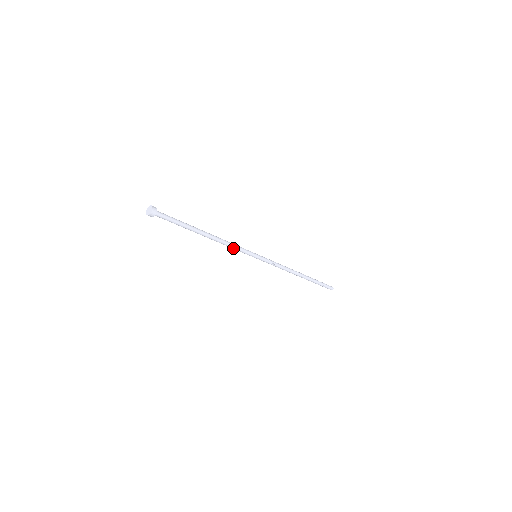
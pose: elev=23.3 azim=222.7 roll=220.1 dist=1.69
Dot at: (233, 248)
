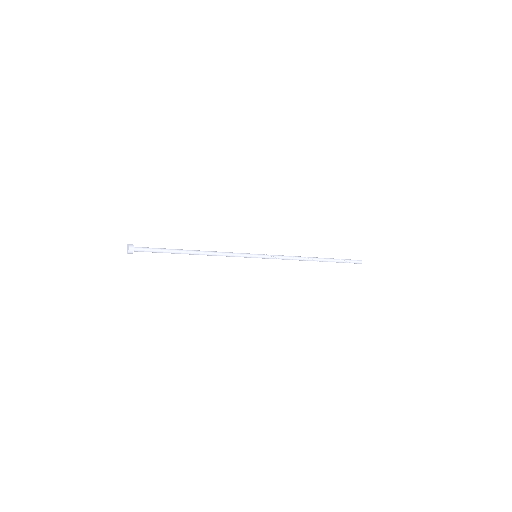
Dot at: (227, 256)
